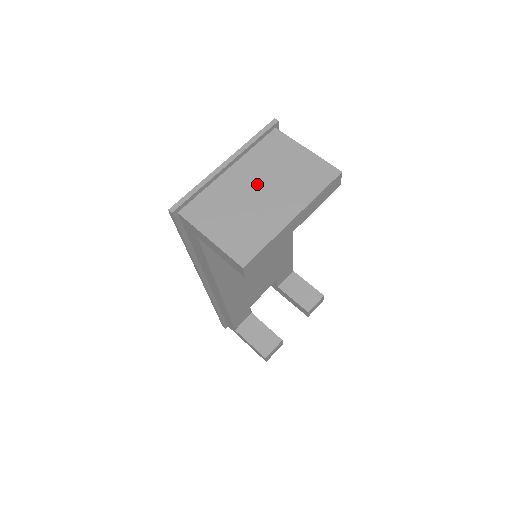
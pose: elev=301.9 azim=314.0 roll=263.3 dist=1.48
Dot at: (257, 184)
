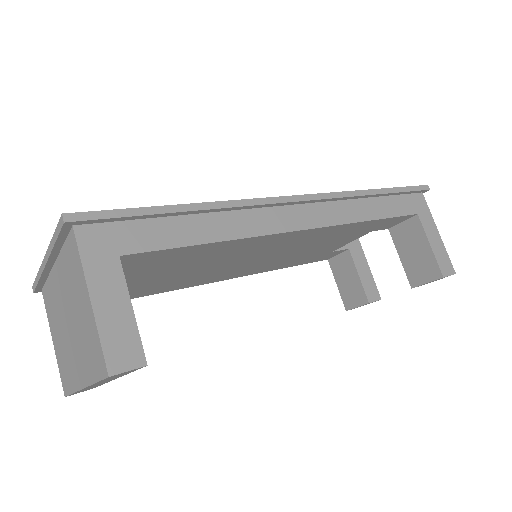
Dot at: (66, 310)
